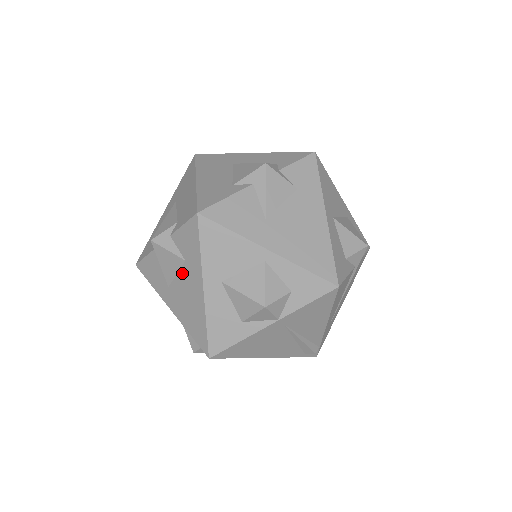
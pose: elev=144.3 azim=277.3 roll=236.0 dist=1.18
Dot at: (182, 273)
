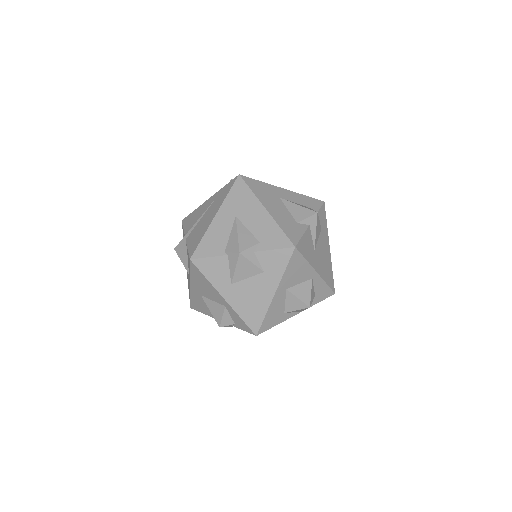
Dot at: (255, 279)
